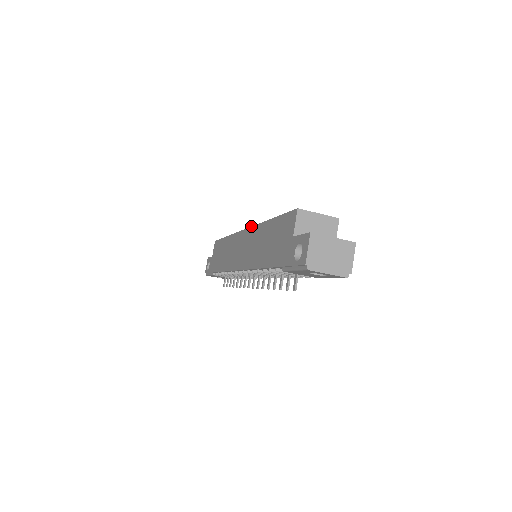
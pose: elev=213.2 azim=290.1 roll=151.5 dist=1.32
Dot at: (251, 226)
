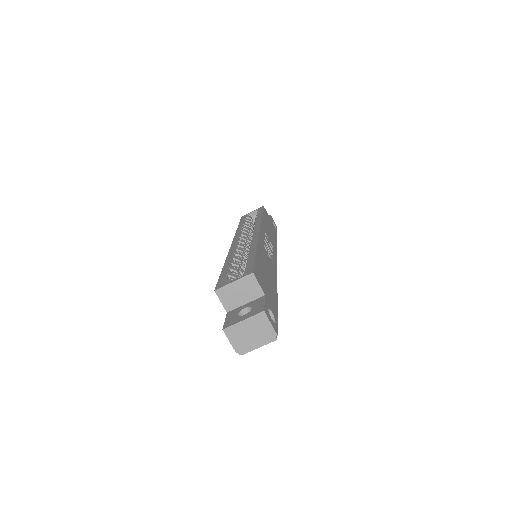
Dot at: (229, 250)
